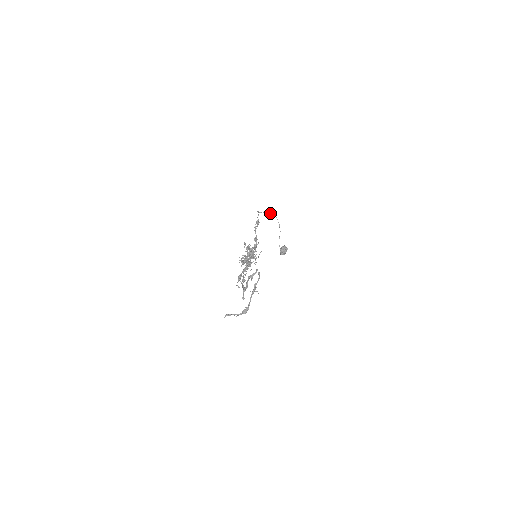
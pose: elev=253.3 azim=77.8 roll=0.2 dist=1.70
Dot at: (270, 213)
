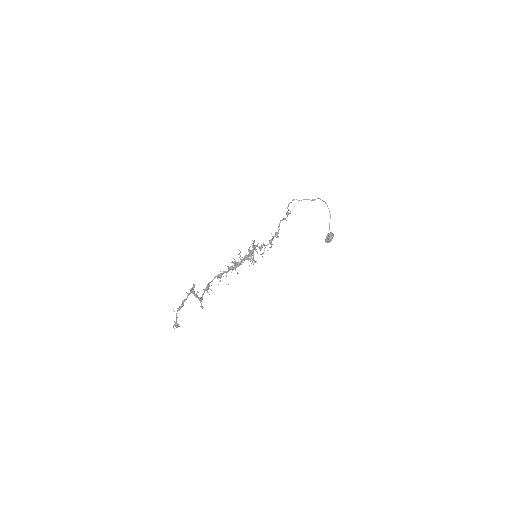
Dot at: (313, 199)
